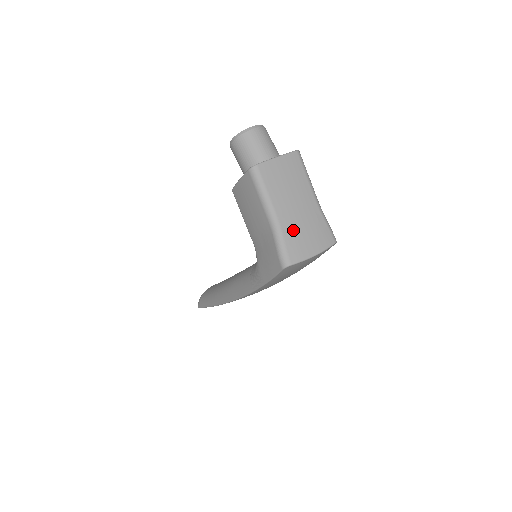
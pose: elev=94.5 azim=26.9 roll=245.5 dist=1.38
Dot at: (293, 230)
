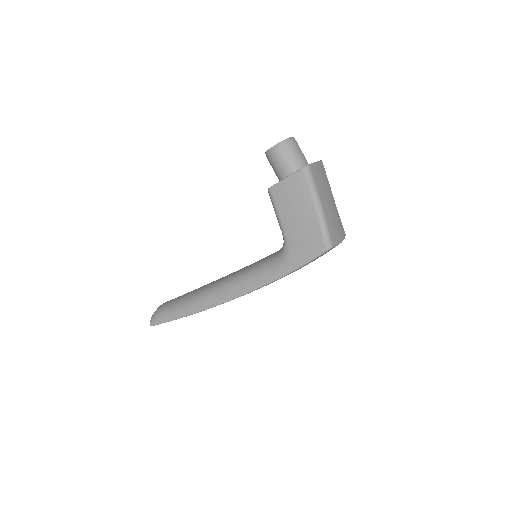
Dot at: (331, 220)
